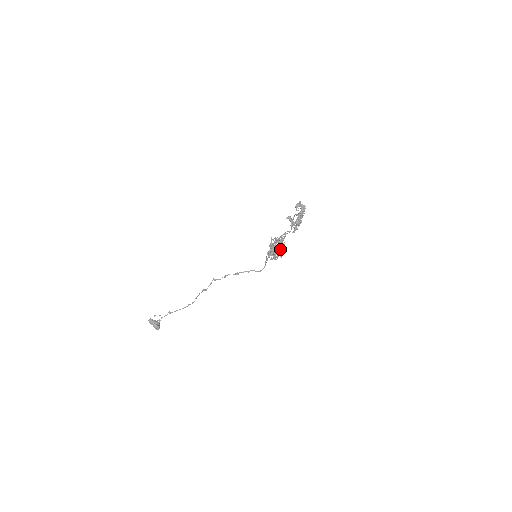
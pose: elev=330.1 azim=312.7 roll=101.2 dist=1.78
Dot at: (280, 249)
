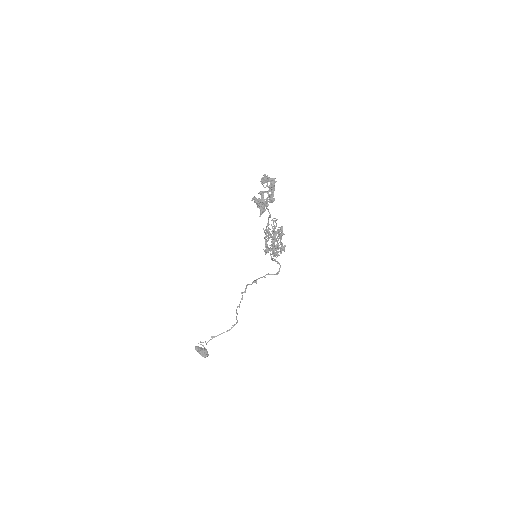
Dot at: occluded
